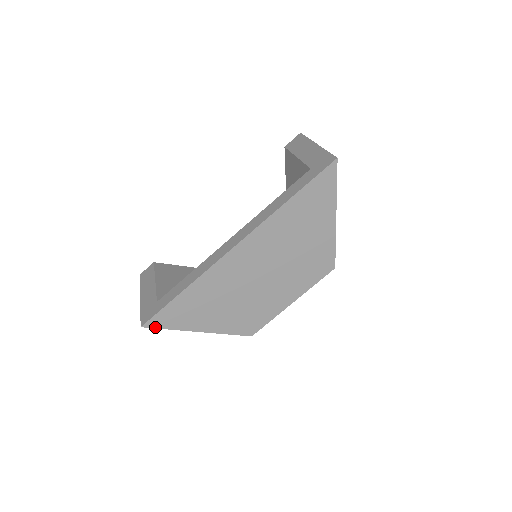
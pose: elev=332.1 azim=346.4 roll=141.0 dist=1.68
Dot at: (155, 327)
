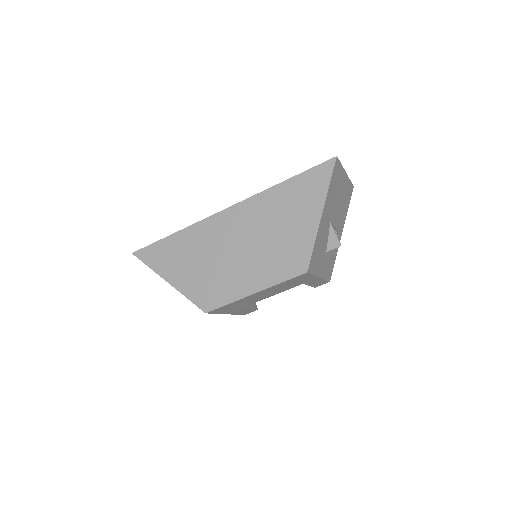
Dot at: (140, 259)
